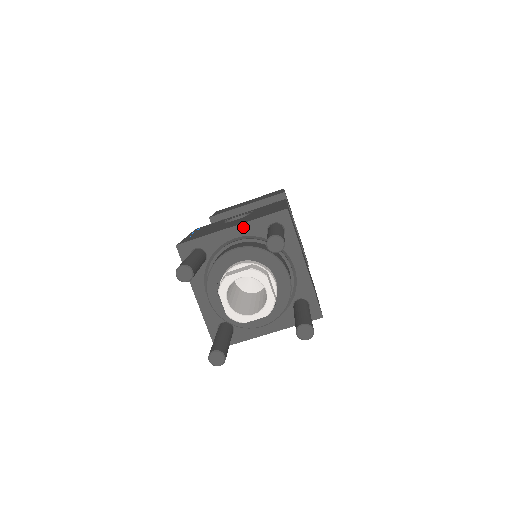
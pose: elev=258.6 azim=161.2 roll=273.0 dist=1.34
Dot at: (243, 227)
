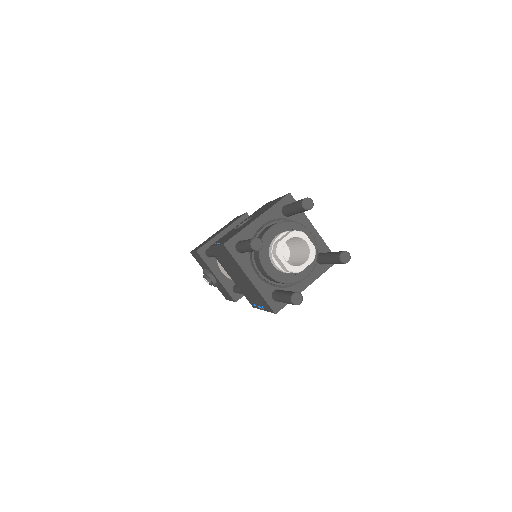
Dot at: (265, 215)
